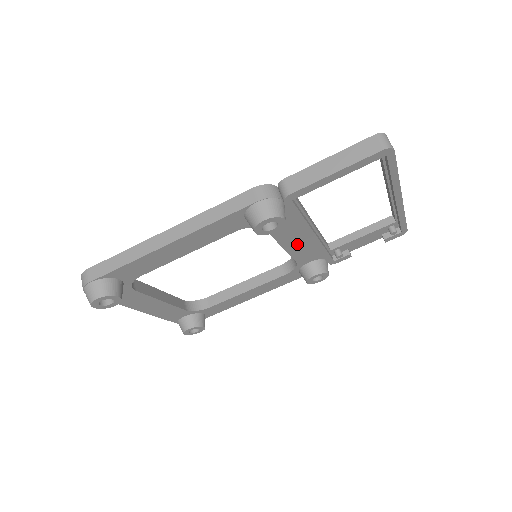
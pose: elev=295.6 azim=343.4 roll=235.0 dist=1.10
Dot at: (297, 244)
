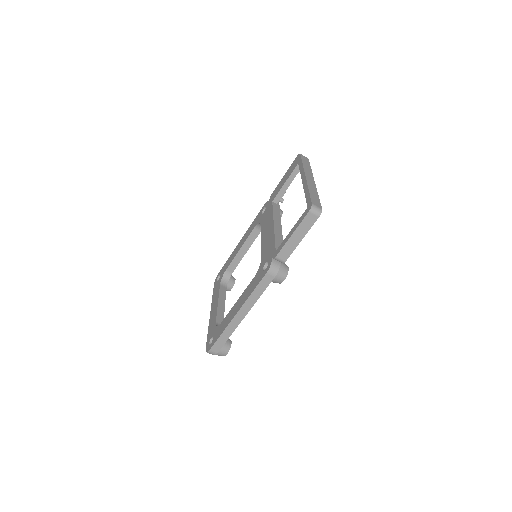
Dot at: occluded
